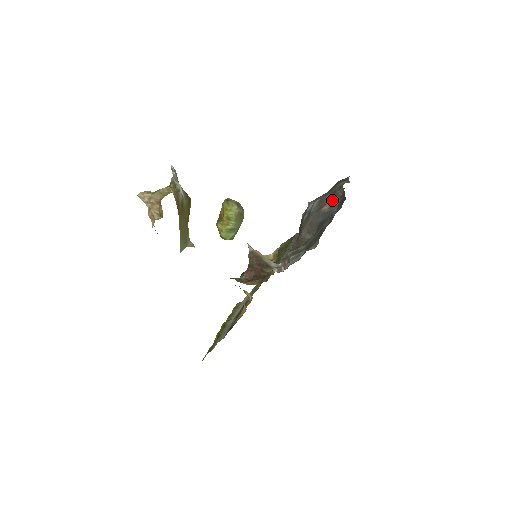
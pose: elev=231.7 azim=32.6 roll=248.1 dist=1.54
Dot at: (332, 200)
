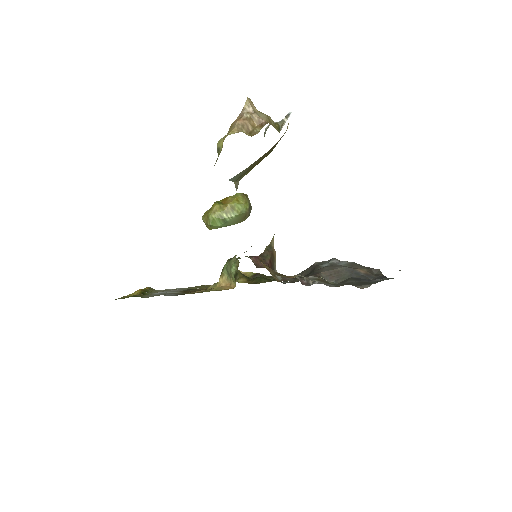
Dot at: (368, 271)
